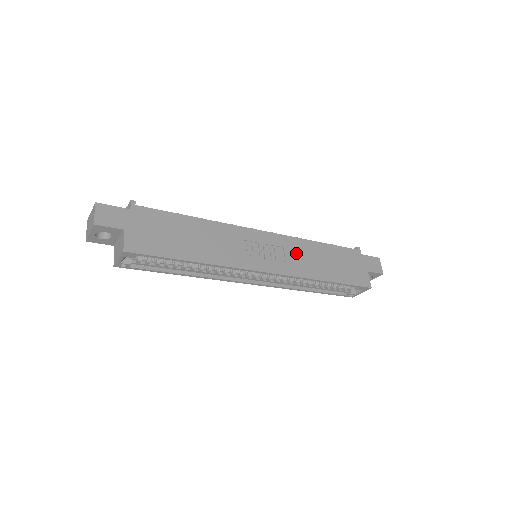
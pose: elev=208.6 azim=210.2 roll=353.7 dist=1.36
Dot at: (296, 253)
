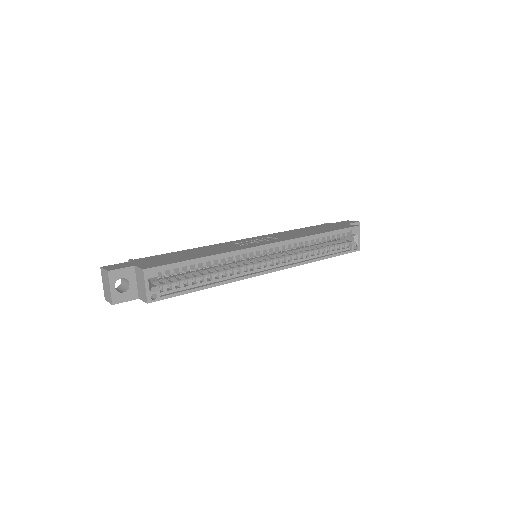
Dot at: (281, 235)
